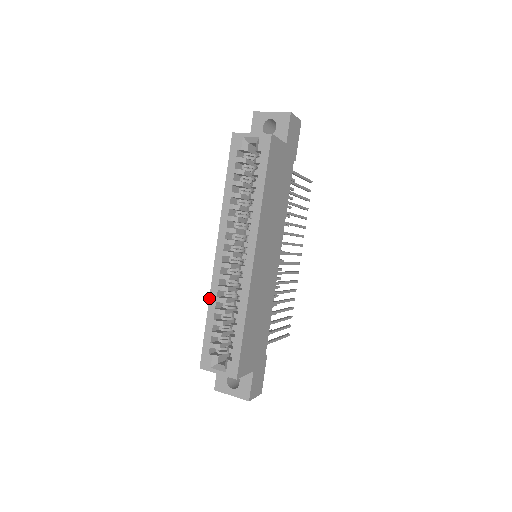
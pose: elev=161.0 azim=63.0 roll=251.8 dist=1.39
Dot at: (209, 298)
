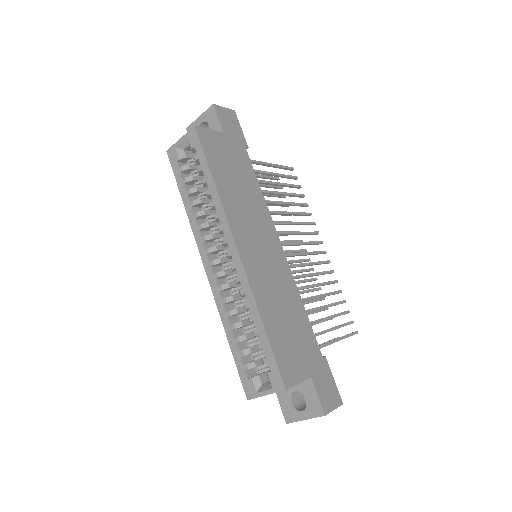
Dot at: occluded
